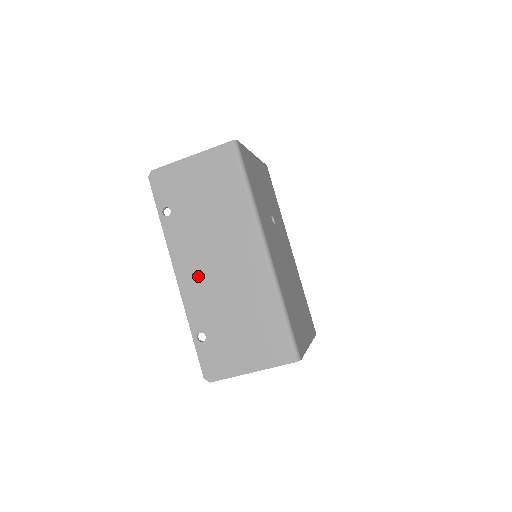
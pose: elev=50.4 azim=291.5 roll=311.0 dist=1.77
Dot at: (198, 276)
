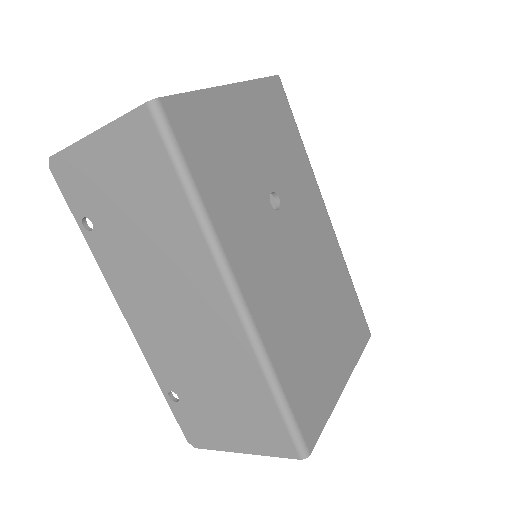
Dot at: (151, 321)
